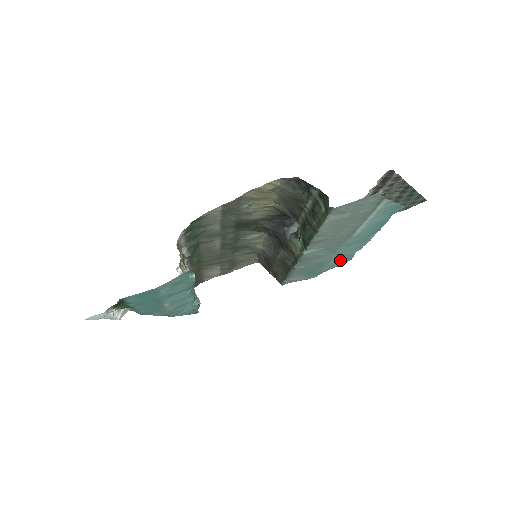
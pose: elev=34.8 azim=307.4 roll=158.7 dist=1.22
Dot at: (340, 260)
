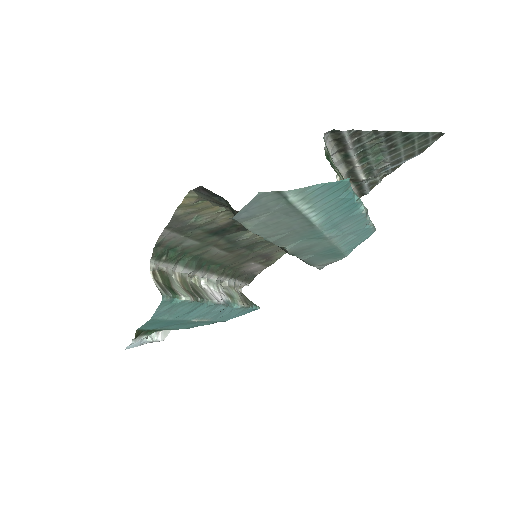
Dot at: (355, 236)
